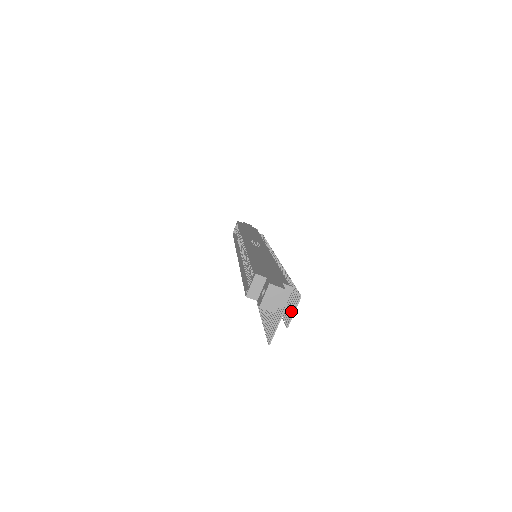
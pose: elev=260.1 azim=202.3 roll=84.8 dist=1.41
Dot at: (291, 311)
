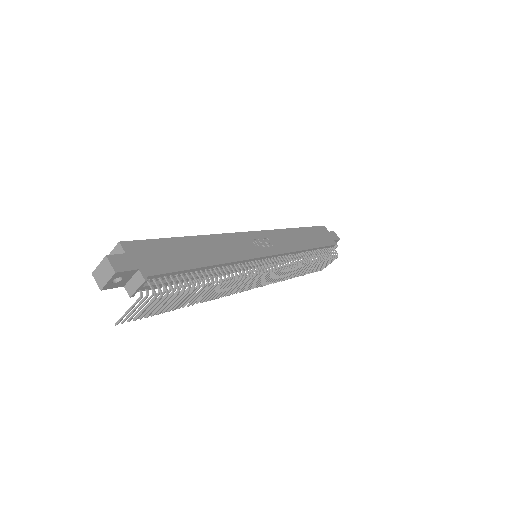
Dot at: (149, 308)
